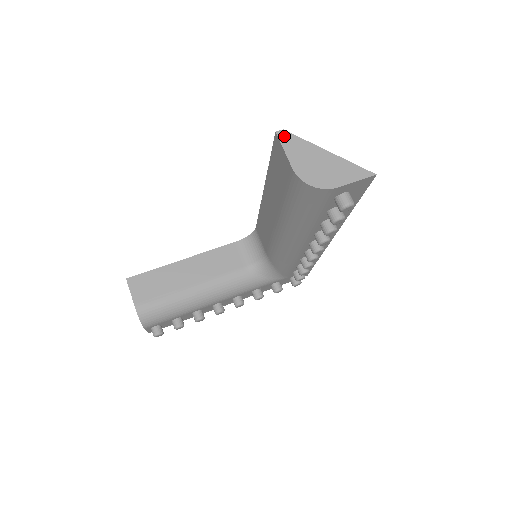
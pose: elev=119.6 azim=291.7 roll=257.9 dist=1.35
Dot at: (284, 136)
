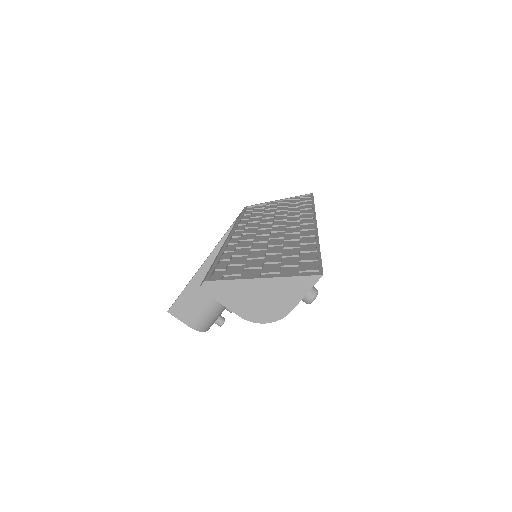
Dot at: (209, 288)
